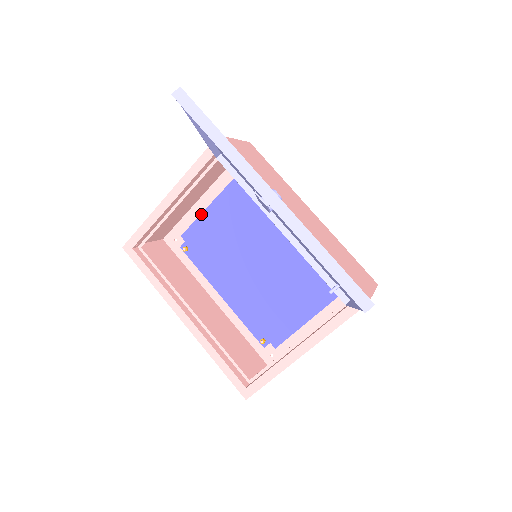
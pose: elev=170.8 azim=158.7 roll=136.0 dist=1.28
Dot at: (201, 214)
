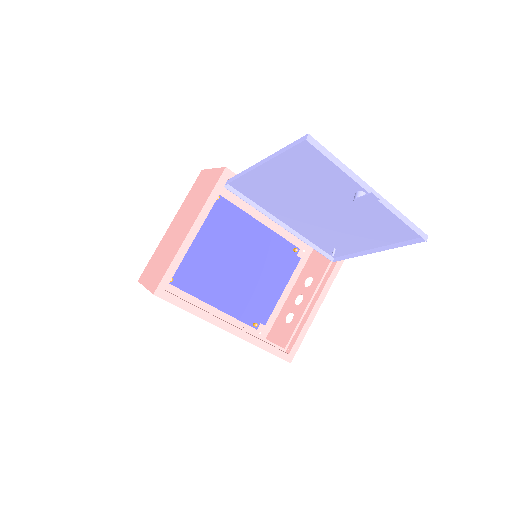
Dot at: occluded
